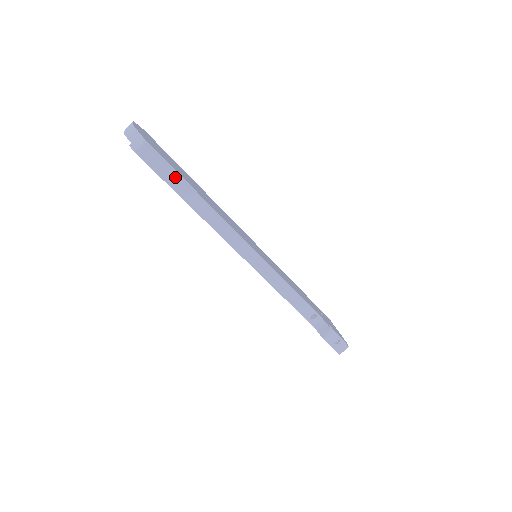
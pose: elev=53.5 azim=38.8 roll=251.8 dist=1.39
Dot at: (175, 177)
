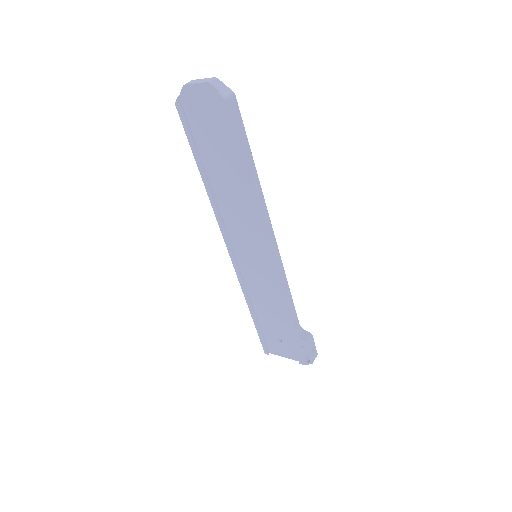
Dot at: (245, 141)
